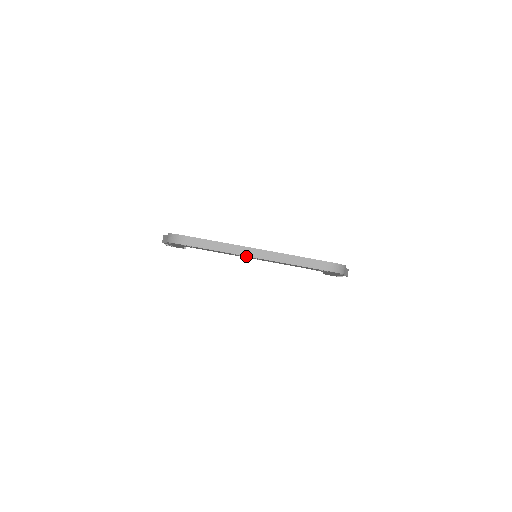
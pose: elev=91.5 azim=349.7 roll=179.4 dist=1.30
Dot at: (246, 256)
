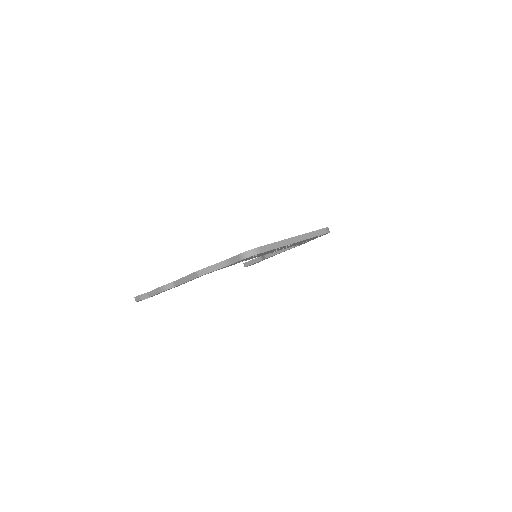
Dot at: occluded
